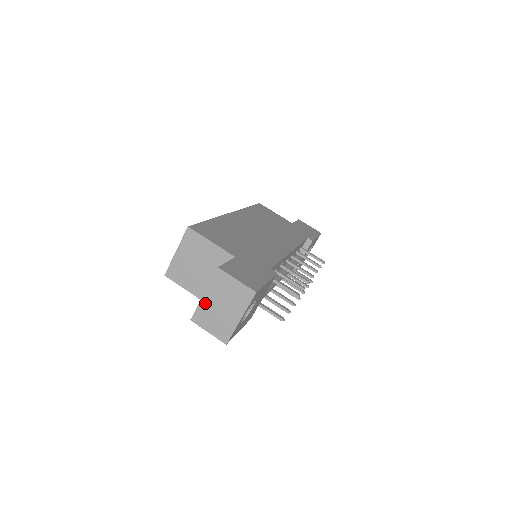
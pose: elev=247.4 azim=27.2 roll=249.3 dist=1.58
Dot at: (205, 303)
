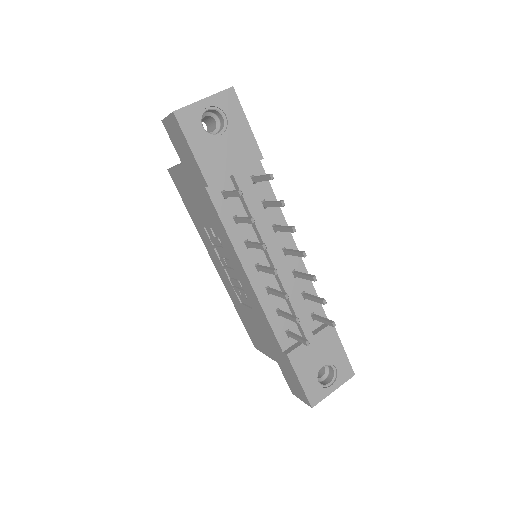
Dot at: occluded
